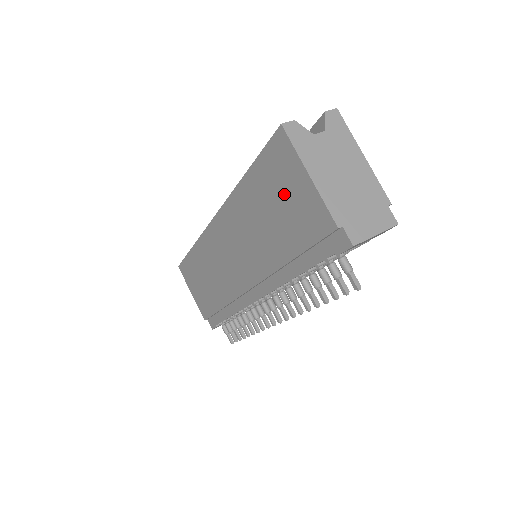
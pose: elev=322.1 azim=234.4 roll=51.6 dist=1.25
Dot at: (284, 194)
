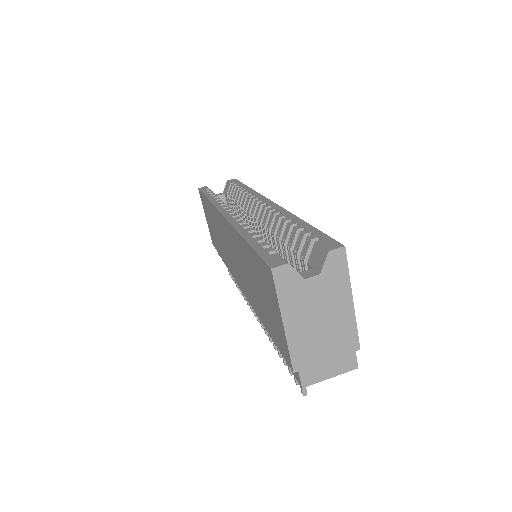
Dot at: (266, 298)
